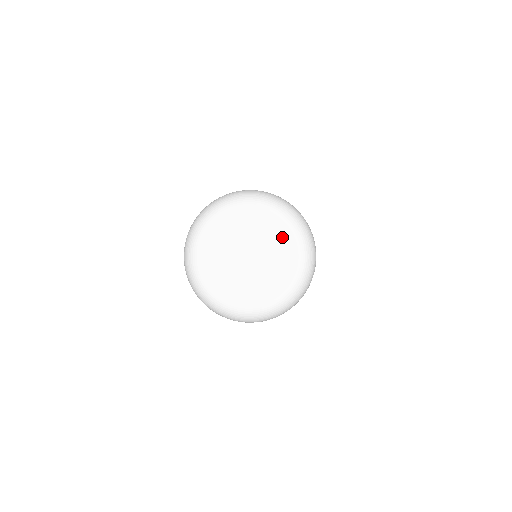
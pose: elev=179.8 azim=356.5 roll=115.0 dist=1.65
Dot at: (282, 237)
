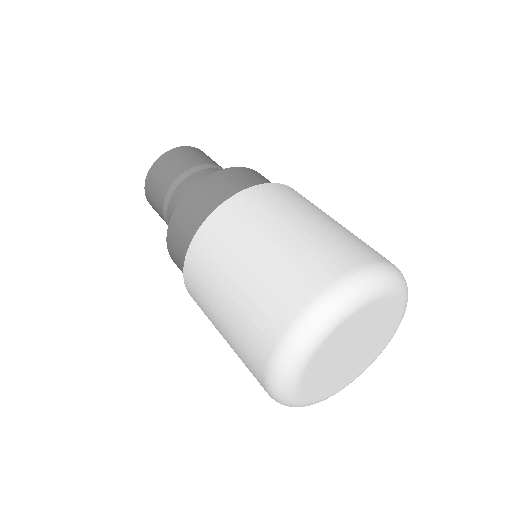
Dot at: (391, 318)
